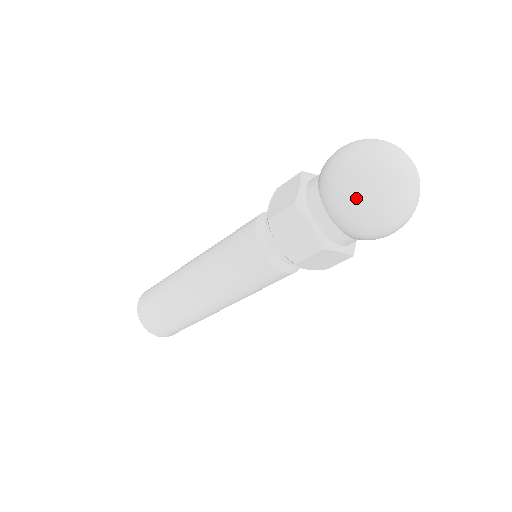
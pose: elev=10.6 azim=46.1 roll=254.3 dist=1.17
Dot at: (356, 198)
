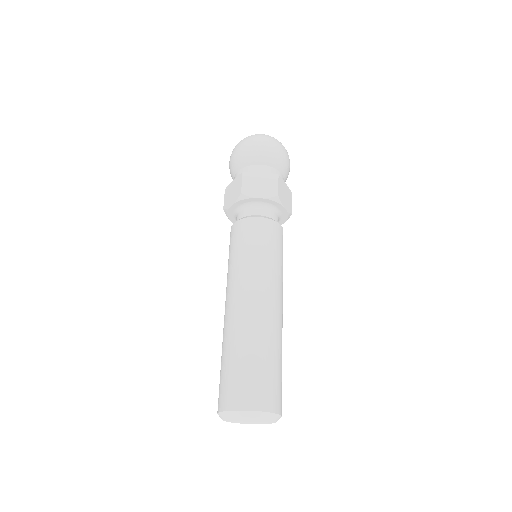
Dot at: (234, 150)
